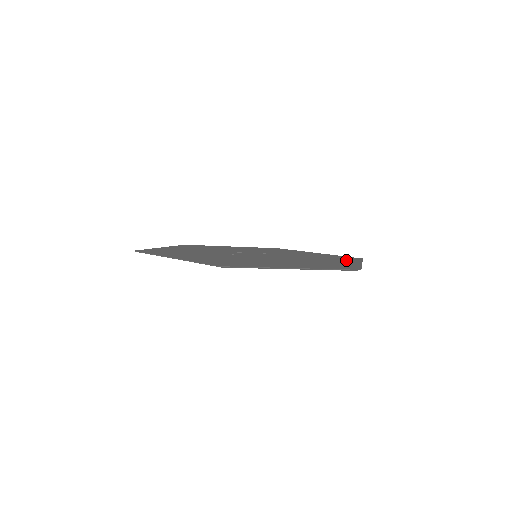
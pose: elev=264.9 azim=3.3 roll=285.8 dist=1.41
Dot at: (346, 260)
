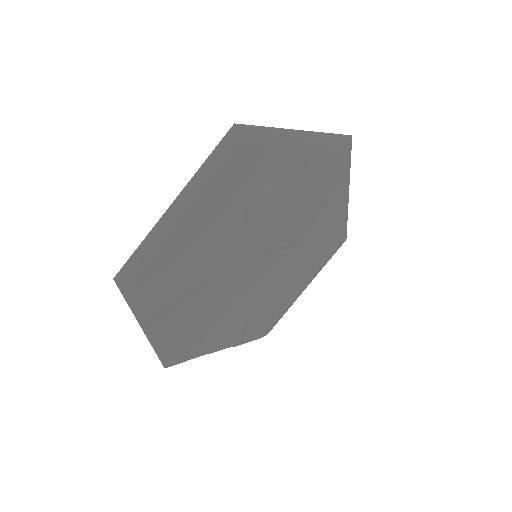
Dot at: (335, 217)
